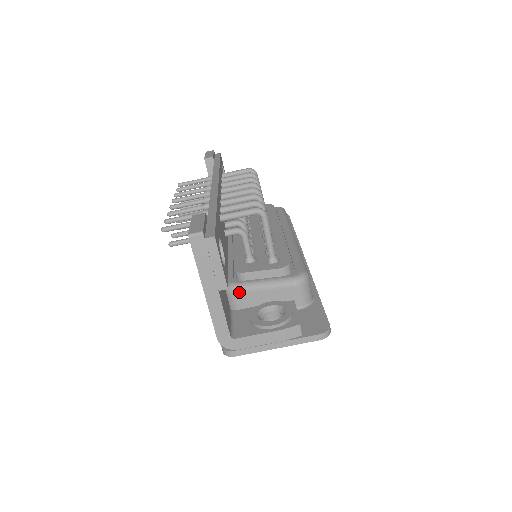
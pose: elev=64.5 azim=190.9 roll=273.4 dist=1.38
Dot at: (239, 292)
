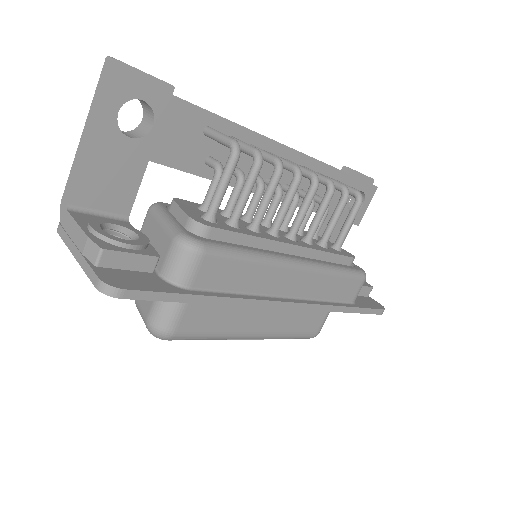
Dot at: (151, 212)
